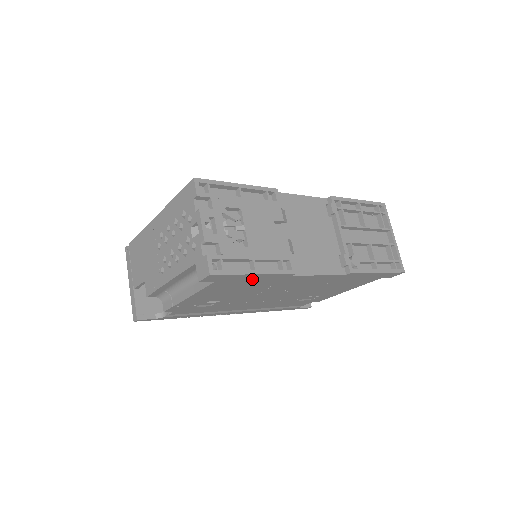
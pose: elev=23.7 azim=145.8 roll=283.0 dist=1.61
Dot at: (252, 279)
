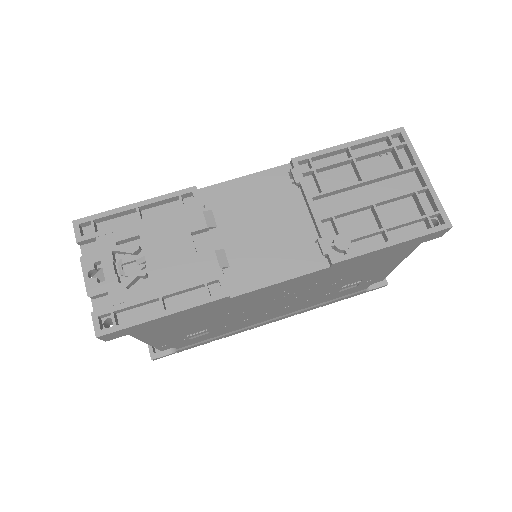
Dot at: (177, 317)
